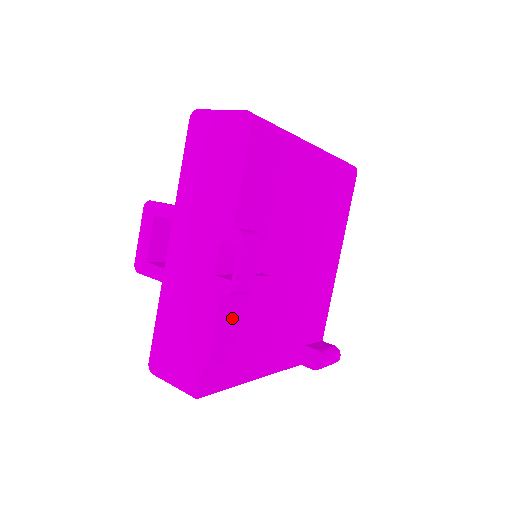
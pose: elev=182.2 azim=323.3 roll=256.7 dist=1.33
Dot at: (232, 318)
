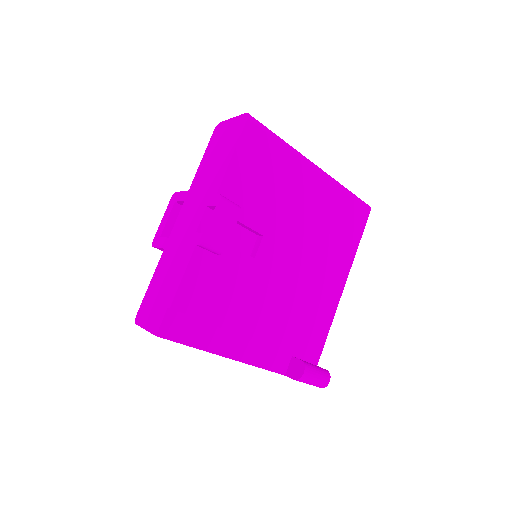
Dot at: (205, 275)
